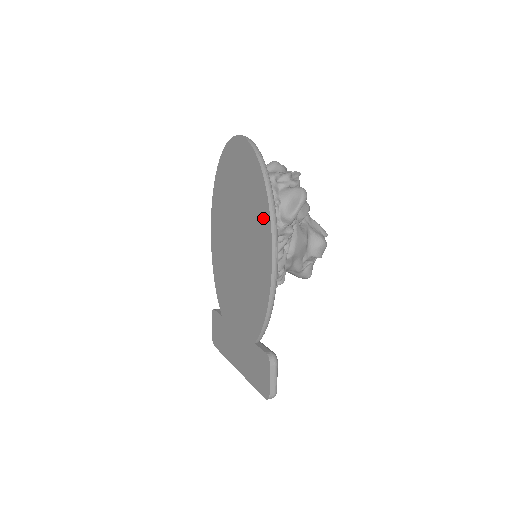
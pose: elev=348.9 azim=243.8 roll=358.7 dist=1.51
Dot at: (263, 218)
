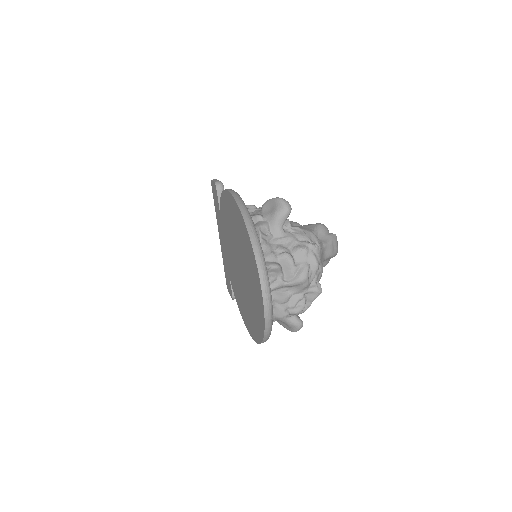
Dot at: (252, 329)
